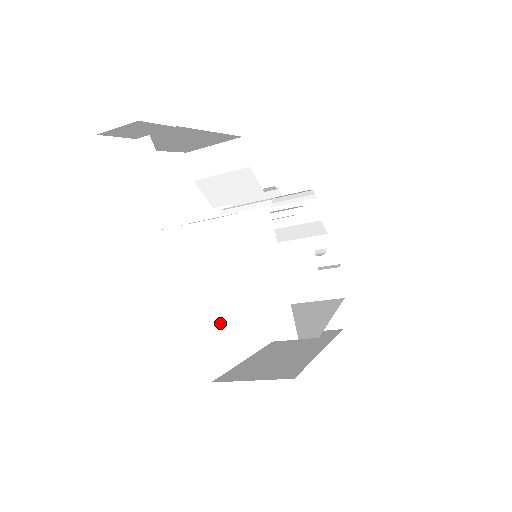
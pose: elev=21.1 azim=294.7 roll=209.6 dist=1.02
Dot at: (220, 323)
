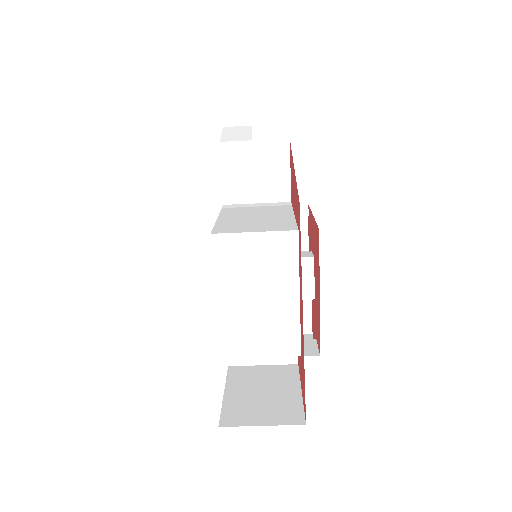
Dot at: (220, 227)
